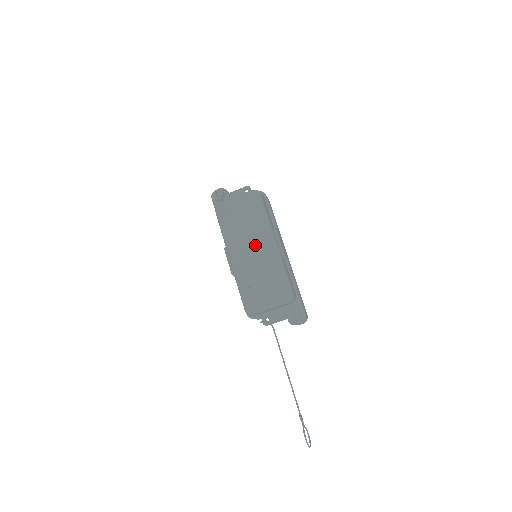
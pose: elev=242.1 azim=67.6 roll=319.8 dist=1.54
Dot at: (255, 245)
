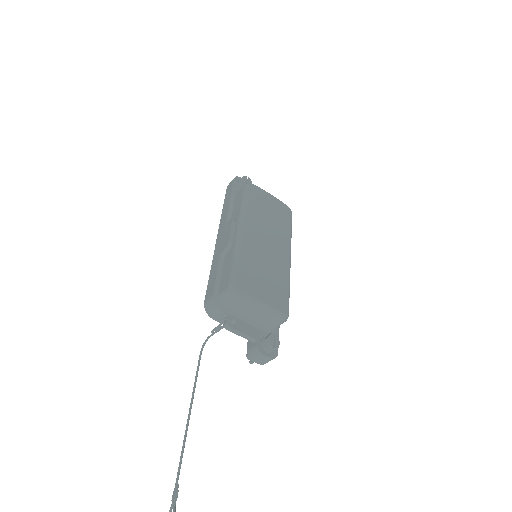
Dot at: (274, 242)
